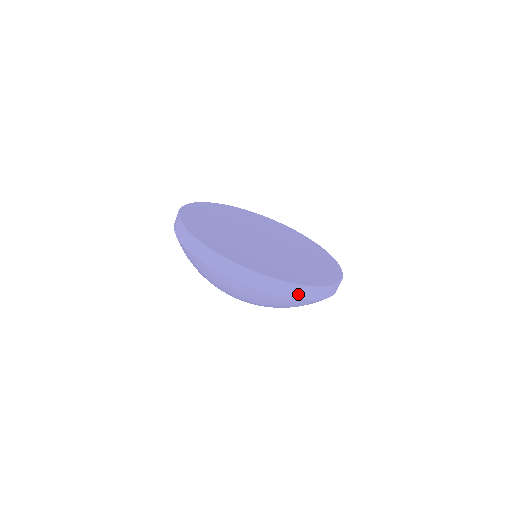
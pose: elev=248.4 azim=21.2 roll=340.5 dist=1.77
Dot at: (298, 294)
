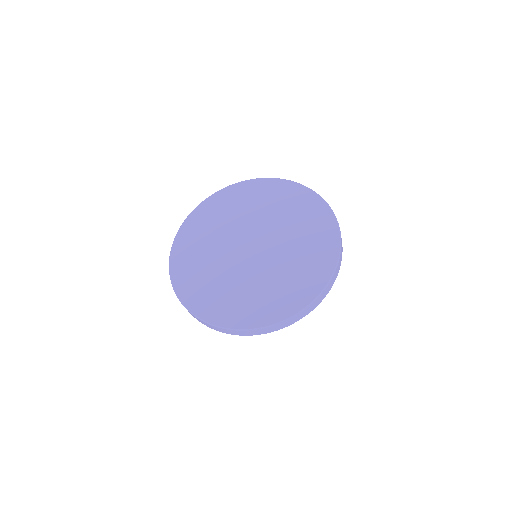
Dot at: (207, 325)
